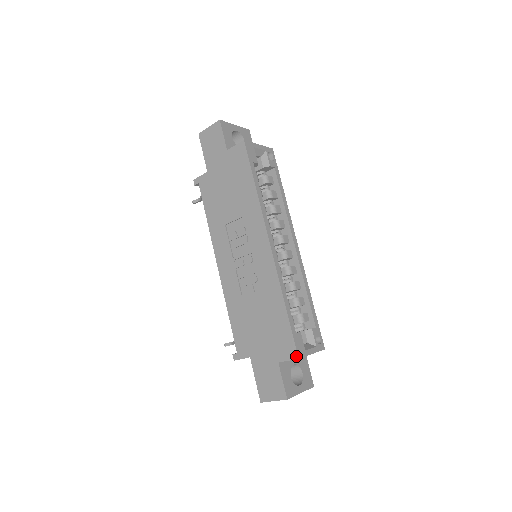
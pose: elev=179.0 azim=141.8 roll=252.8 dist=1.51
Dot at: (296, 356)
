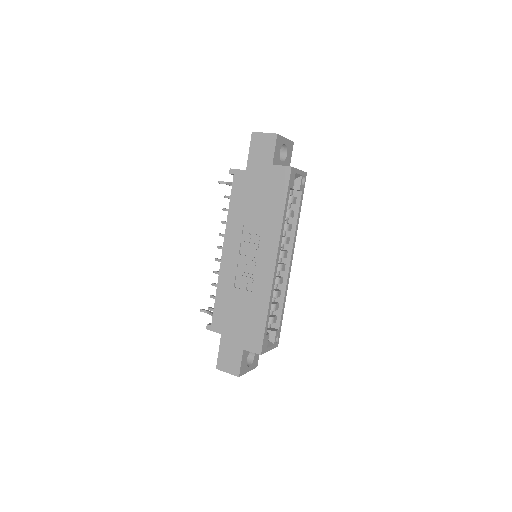
Dot at: (260, 352)
